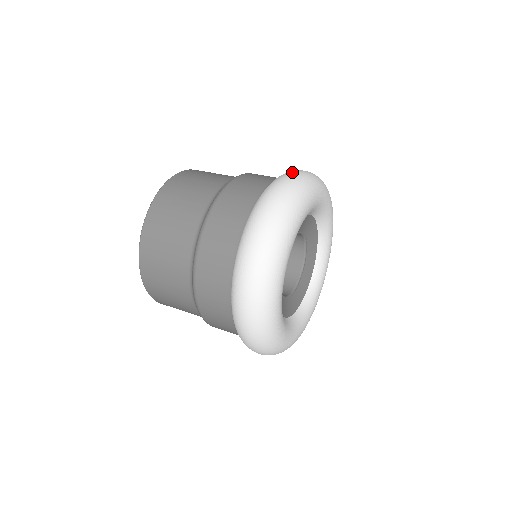
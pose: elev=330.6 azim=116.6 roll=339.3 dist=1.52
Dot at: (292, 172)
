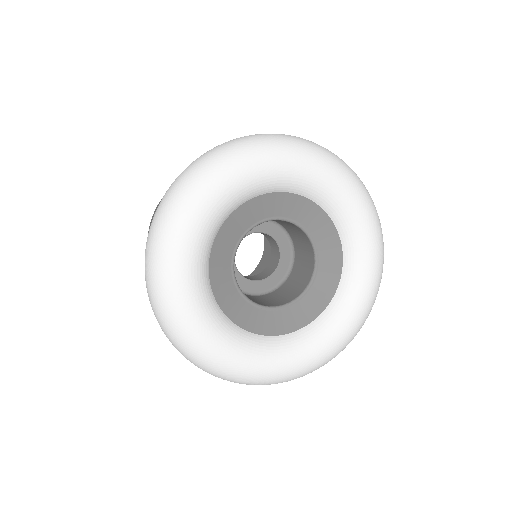
Dot at: occluded
